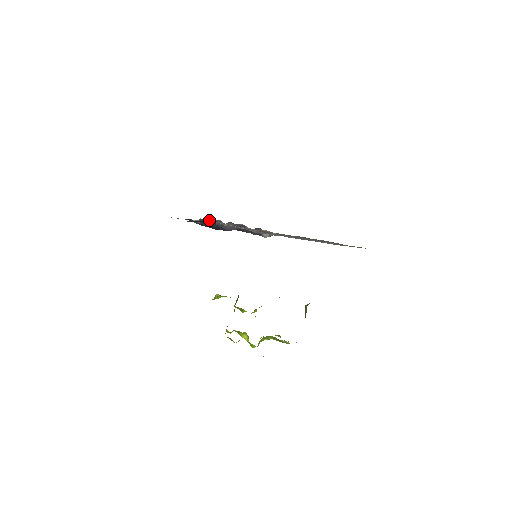
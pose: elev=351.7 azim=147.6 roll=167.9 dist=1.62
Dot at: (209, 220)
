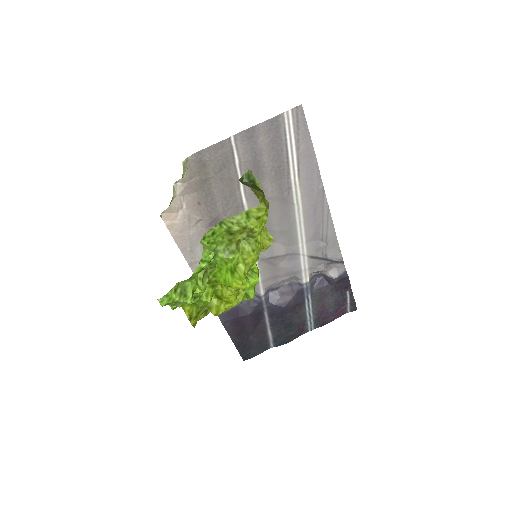
Dot at: (241, 303)
